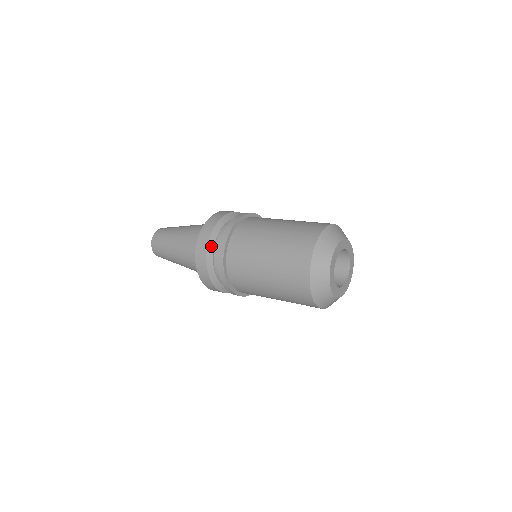
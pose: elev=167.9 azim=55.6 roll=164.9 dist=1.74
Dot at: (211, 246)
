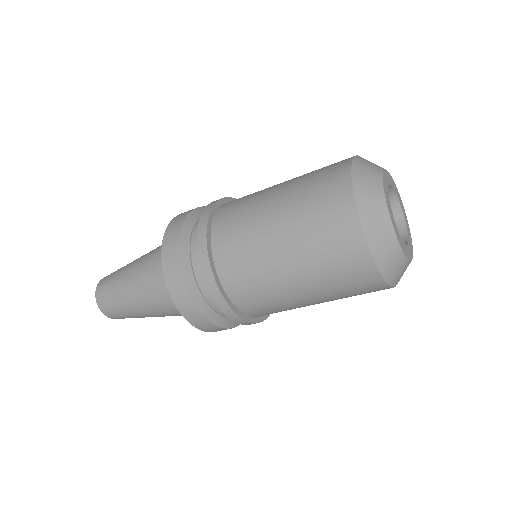
Dot at: (193, 217)
